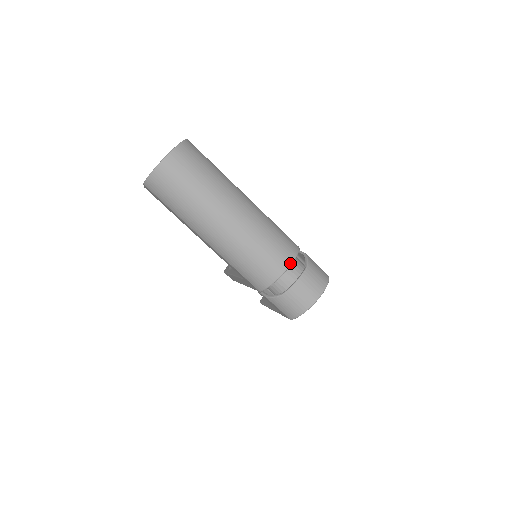
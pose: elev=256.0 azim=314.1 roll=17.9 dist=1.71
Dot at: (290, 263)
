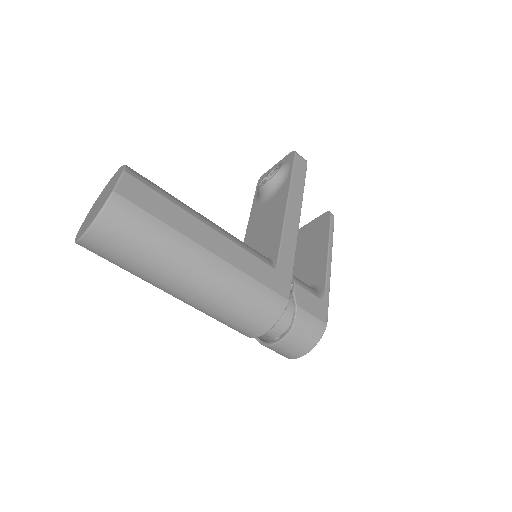
Dot at: (265, 331)
